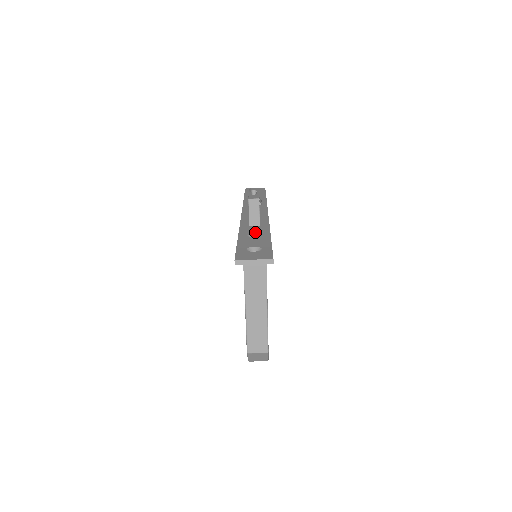
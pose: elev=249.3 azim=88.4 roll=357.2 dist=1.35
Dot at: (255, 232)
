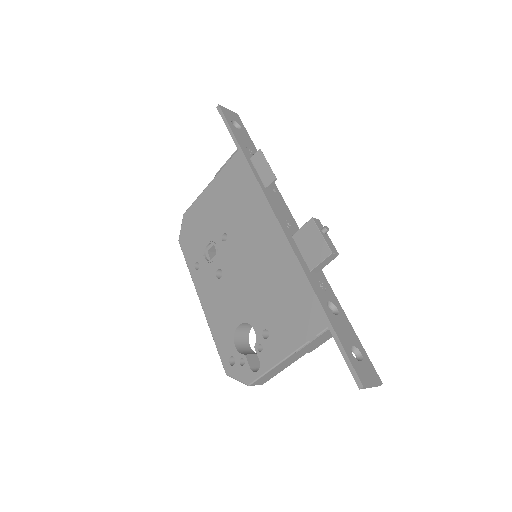
Dot at: (328, 297)
